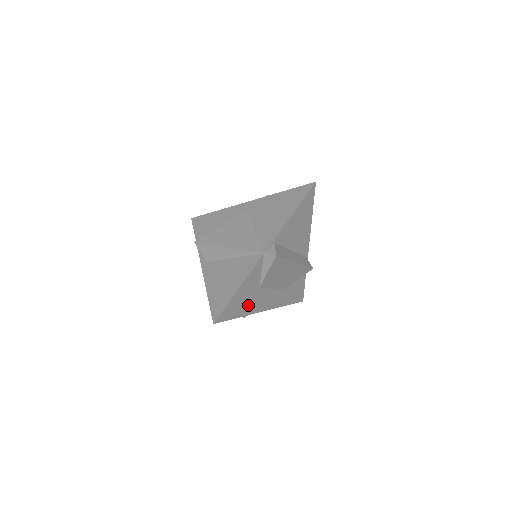
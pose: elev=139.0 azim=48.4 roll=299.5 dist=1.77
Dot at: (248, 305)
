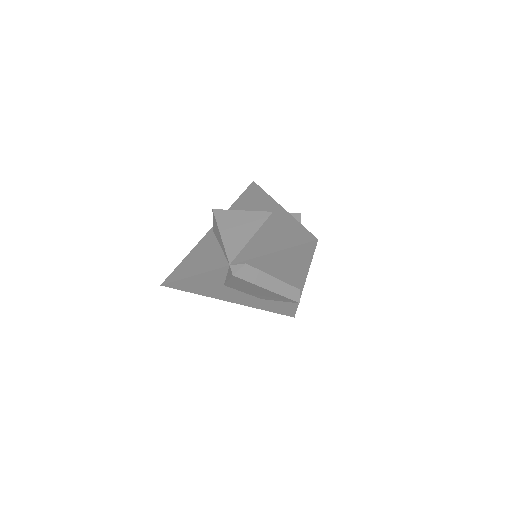
Dot at: (208, 290)
